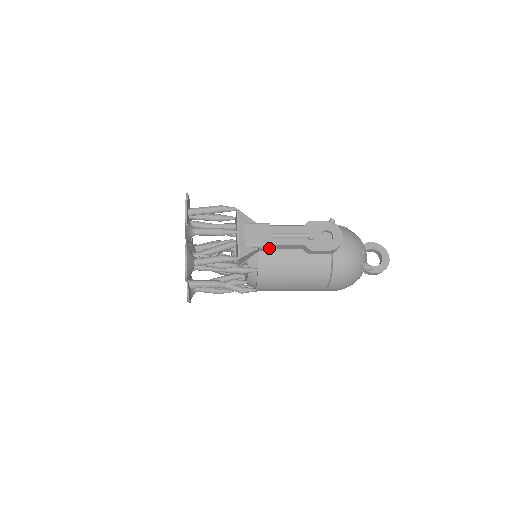
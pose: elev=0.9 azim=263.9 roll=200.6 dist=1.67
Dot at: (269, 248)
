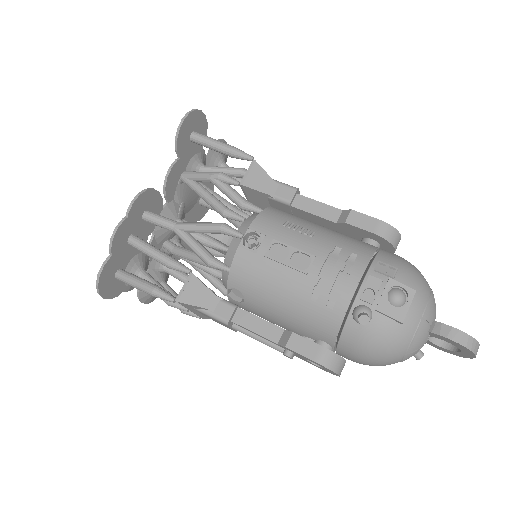
Dot at: occluded
